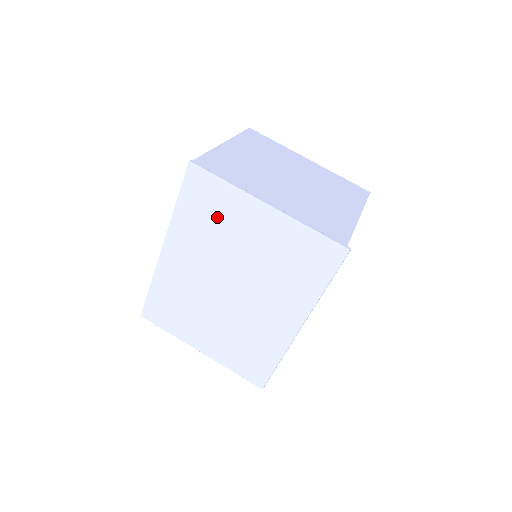
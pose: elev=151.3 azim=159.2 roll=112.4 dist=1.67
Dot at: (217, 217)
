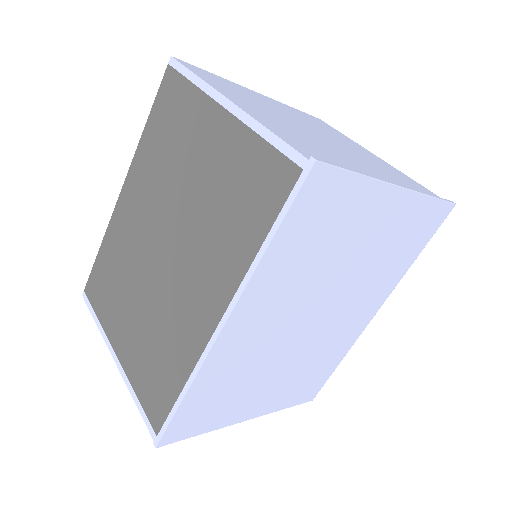
Dot at: (330, 235)
